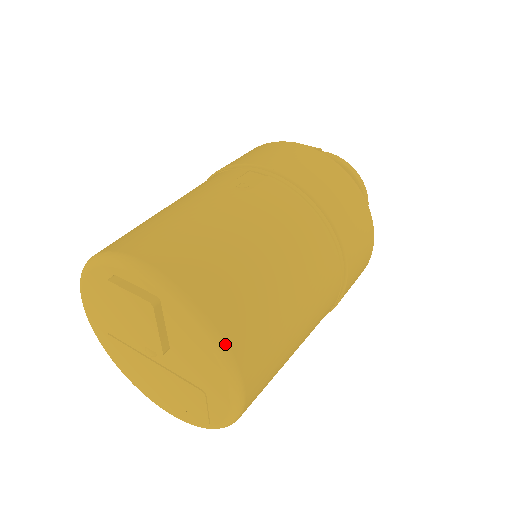
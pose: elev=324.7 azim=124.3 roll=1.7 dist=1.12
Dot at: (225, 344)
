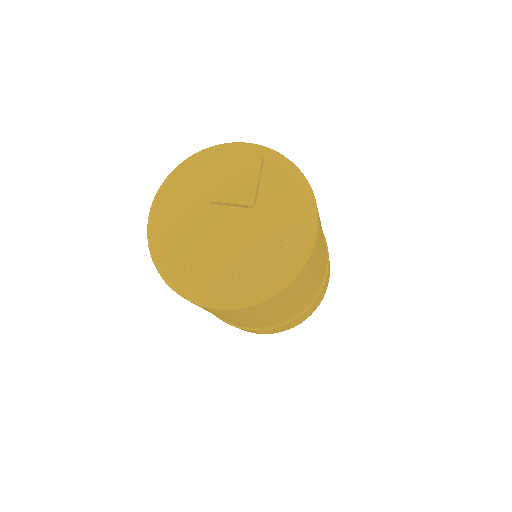
Dot at: (310, 186)
